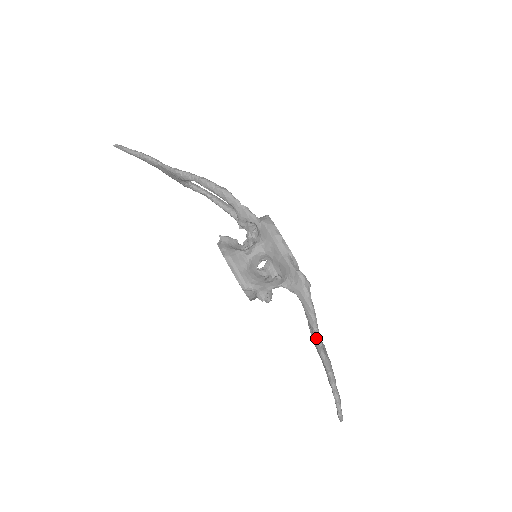
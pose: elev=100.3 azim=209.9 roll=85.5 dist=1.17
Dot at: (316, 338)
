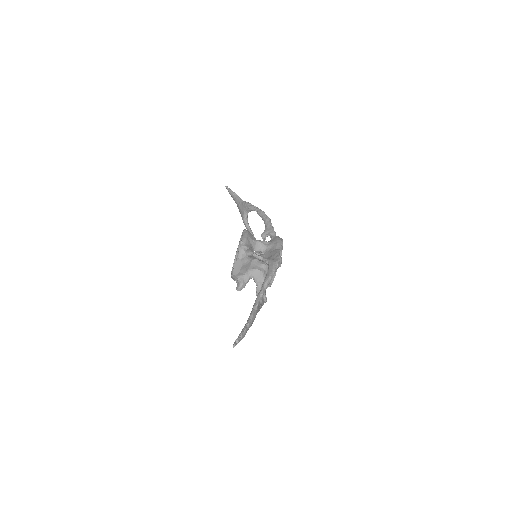
Dot at: (261, 291)
